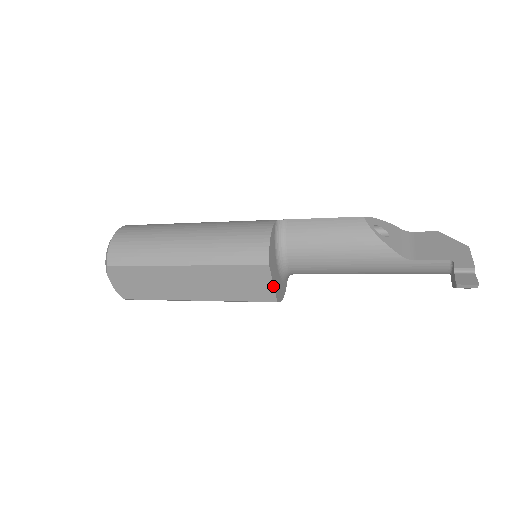
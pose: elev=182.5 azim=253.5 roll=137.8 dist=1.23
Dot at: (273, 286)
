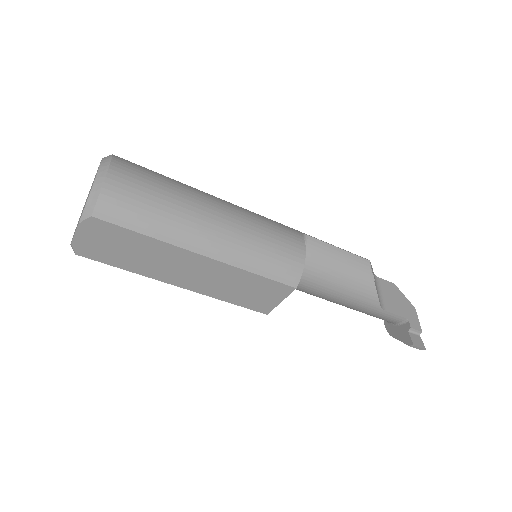
Dot at: (279, 303)
